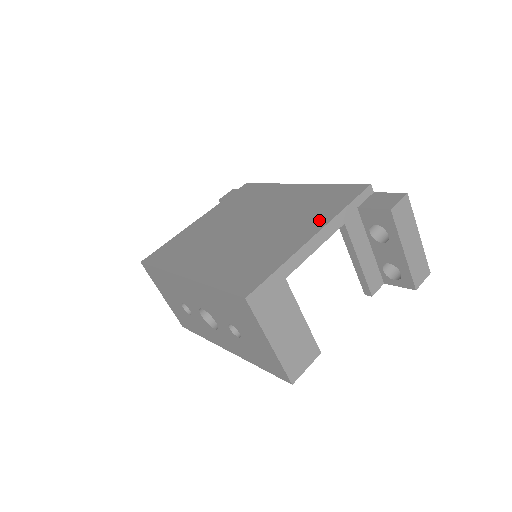
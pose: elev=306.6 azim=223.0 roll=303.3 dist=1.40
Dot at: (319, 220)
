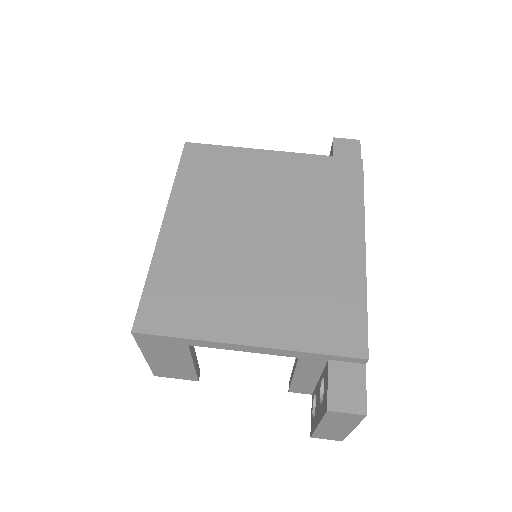
Dot at: (280, 332)
